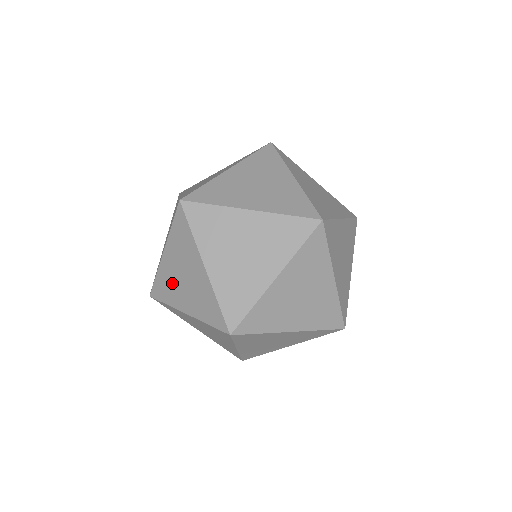
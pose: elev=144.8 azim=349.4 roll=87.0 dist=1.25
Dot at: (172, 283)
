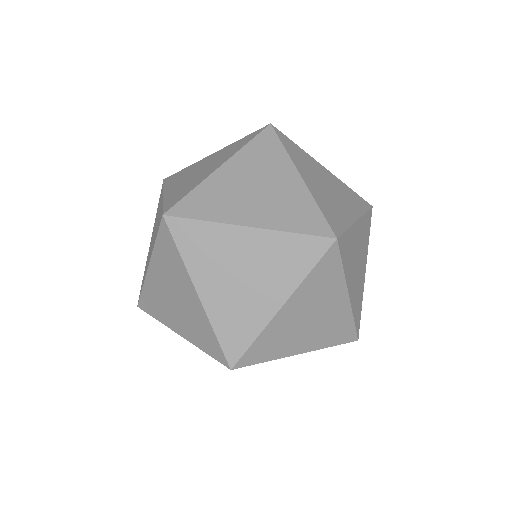
Dot at: (229, 195)
